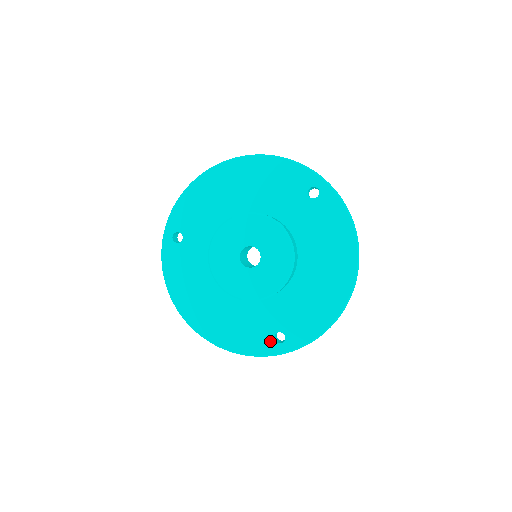
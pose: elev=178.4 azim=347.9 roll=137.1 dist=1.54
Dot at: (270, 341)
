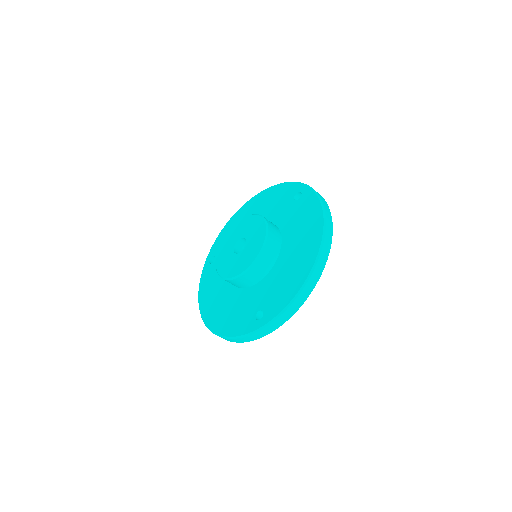
Dot at: (252, 320)
